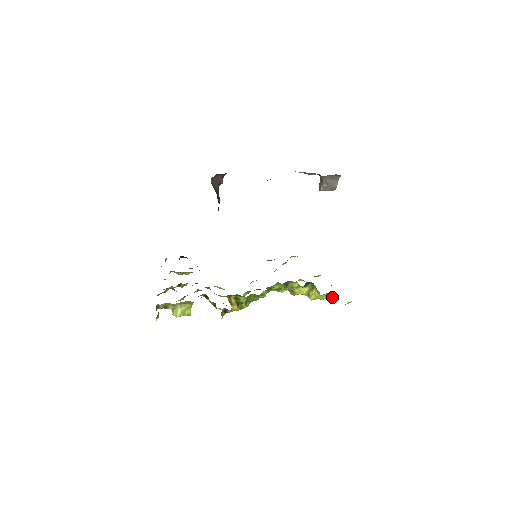
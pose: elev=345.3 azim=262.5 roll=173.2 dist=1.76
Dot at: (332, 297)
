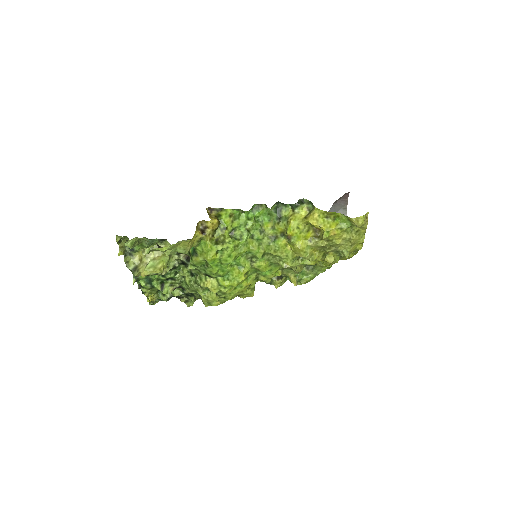
Dot at: (339, 227)
